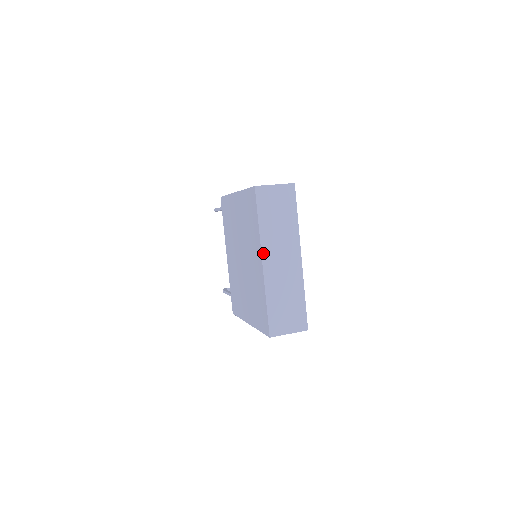
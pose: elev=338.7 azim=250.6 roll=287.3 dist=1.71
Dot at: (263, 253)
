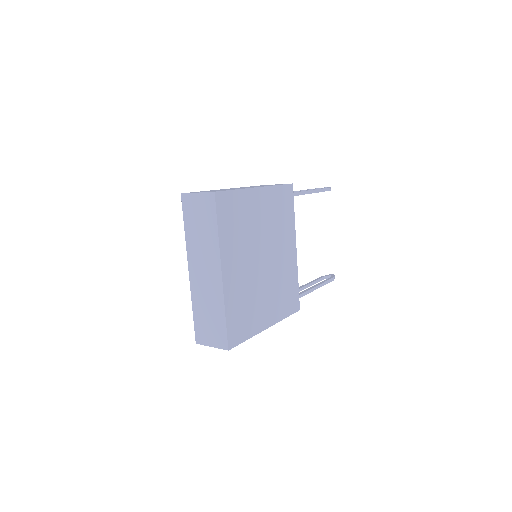
Dot at: (189, 261)
